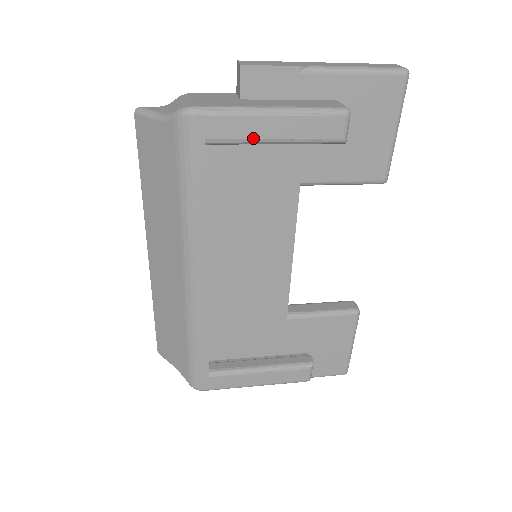
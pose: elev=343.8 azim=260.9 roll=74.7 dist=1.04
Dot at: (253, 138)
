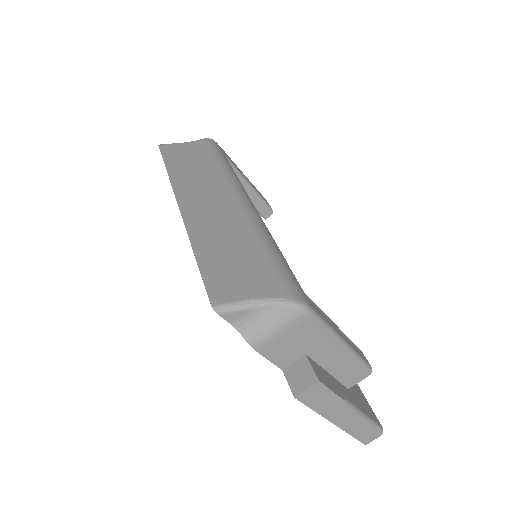
Dot at: (241, 173)
